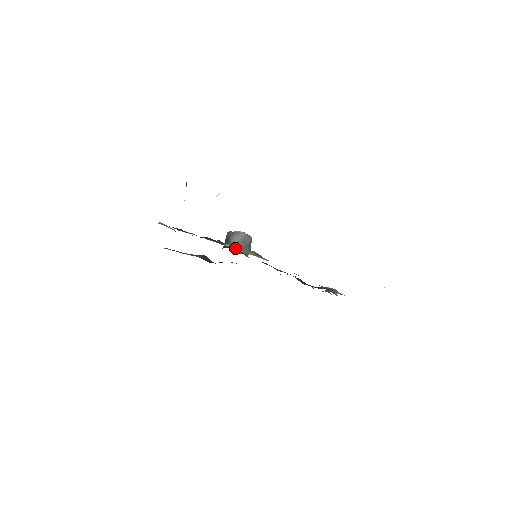
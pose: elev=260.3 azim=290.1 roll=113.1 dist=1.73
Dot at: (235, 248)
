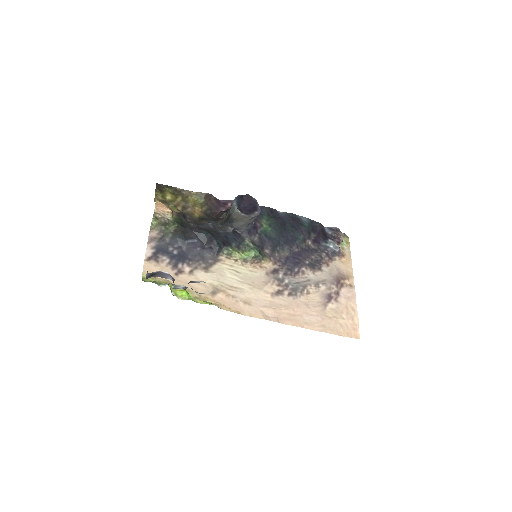
Dot at: (234, 254)
